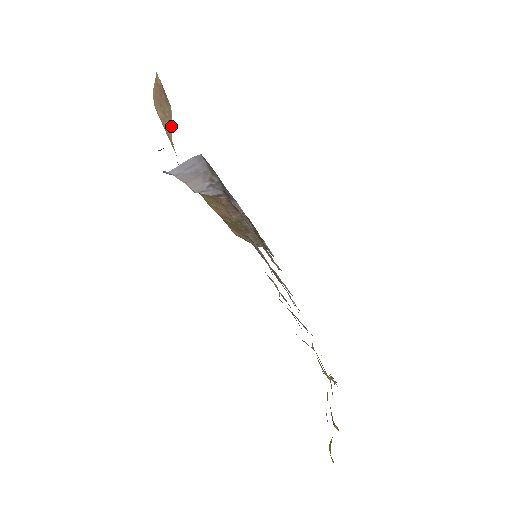
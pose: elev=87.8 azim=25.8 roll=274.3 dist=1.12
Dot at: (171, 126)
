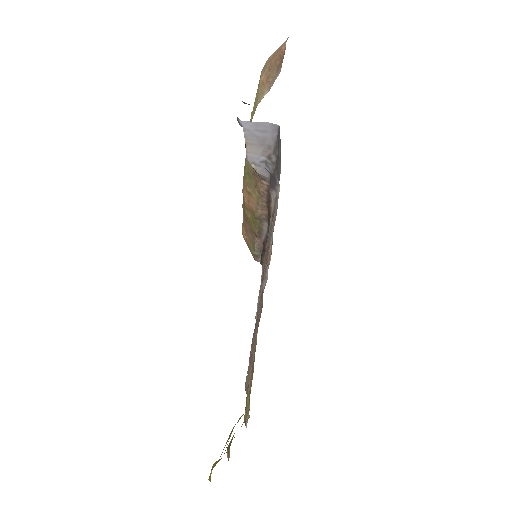
Dot at: (266, 91)
